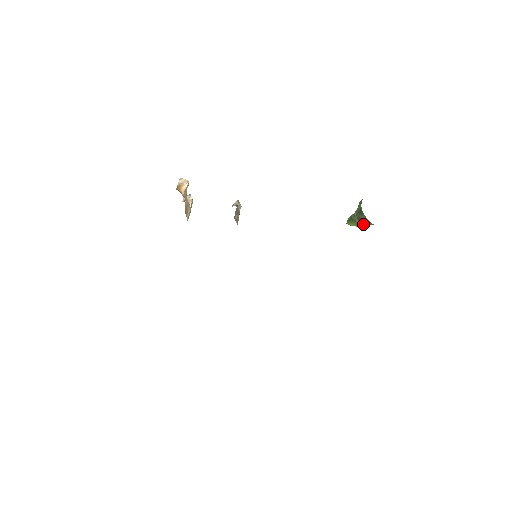
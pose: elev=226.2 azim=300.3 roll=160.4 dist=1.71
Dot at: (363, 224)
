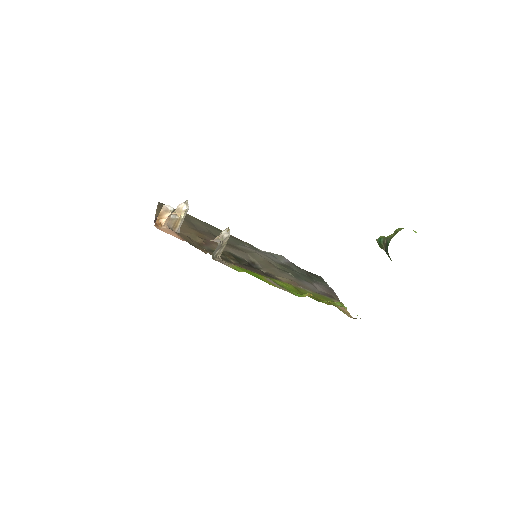
Dot at: occluded
